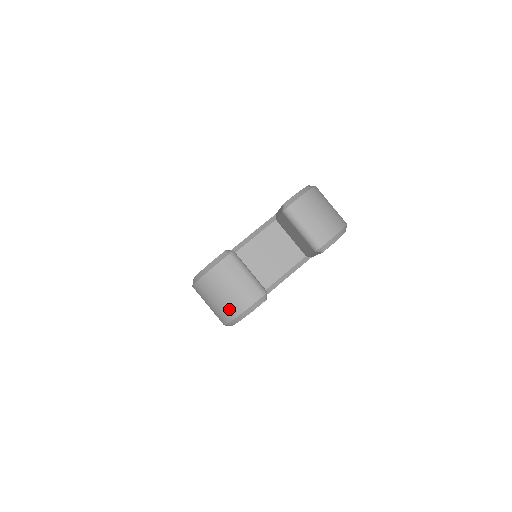
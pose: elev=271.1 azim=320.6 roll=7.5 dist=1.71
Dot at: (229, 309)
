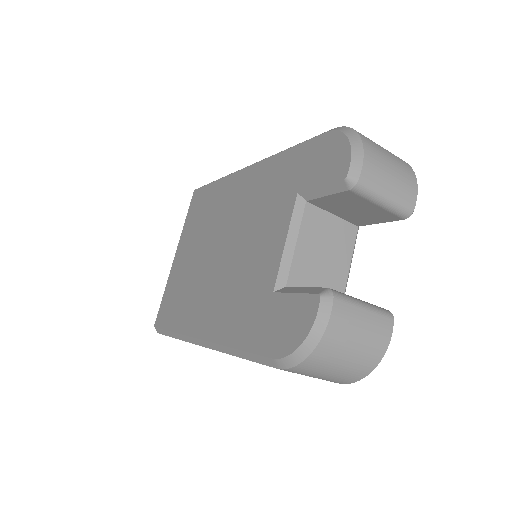
Dot at: (361, 367)
